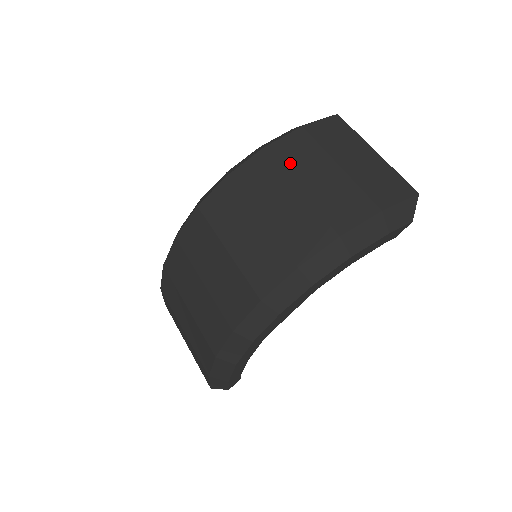
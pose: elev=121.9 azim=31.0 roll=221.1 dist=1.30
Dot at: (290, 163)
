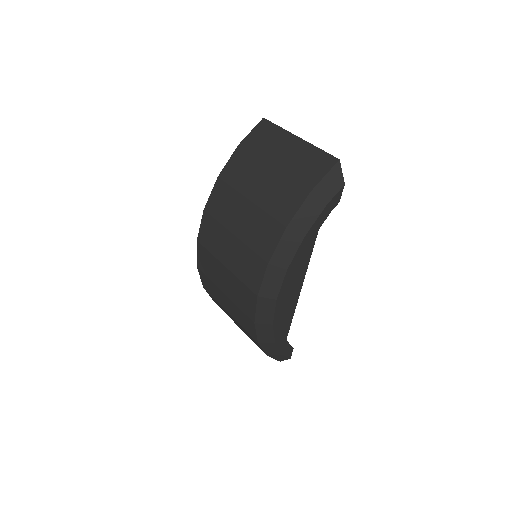
Dot at: (238, 181)
